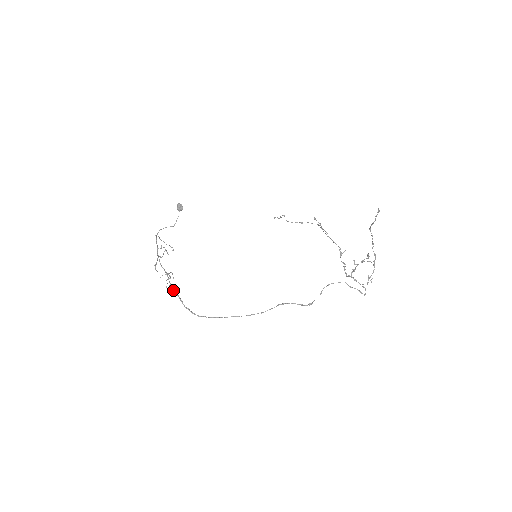
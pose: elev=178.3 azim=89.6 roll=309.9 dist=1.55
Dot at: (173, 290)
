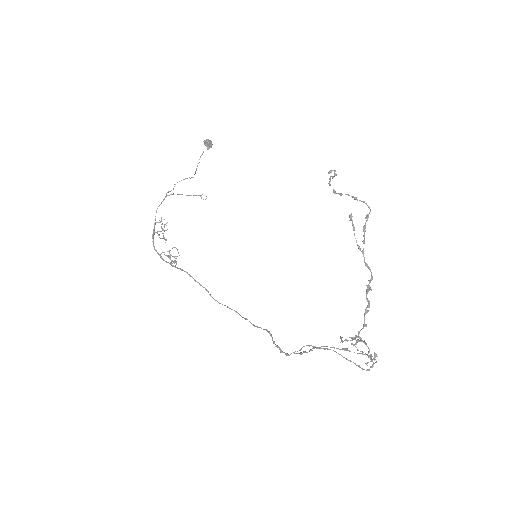
Dot at: (176, 267)
